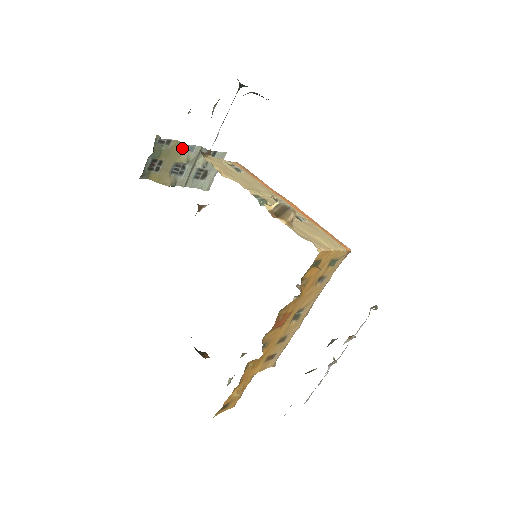
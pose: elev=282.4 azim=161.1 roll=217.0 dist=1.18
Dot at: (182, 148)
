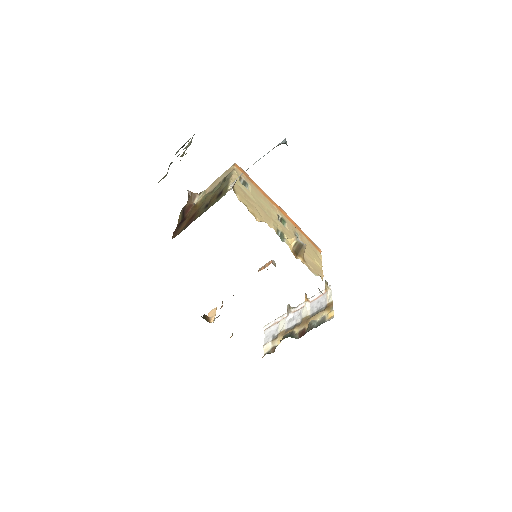
Dot at: occluded
